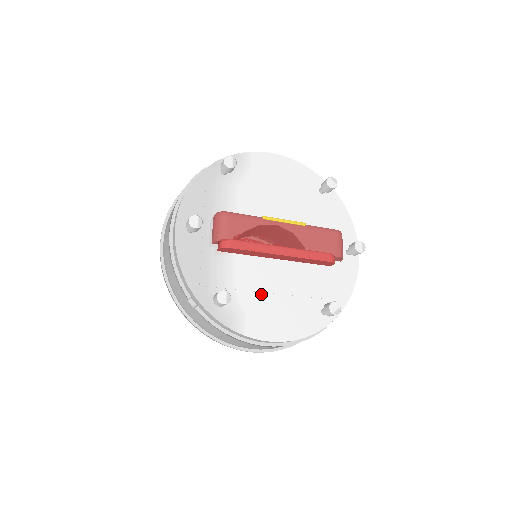
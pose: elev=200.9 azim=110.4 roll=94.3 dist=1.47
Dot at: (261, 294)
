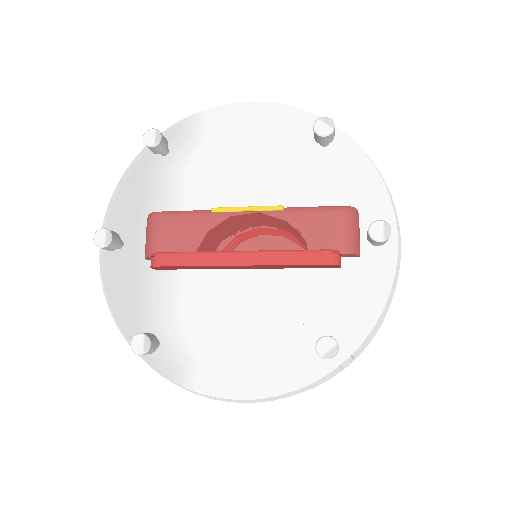
Dot at: (220, 326)
